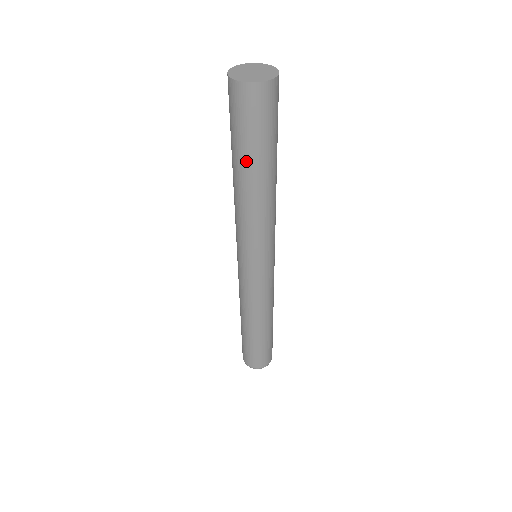
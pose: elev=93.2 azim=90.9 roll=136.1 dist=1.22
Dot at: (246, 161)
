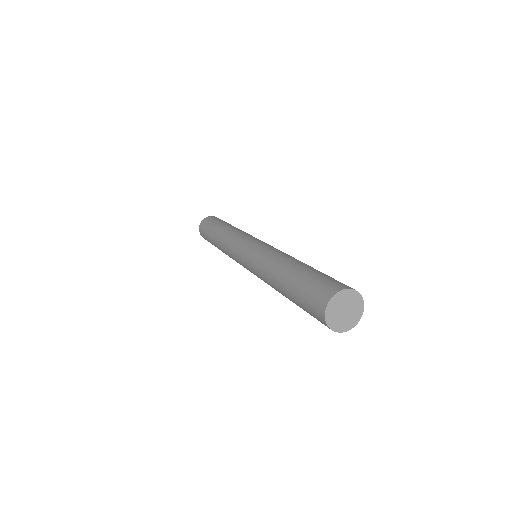
Dot at: (292, 301)
